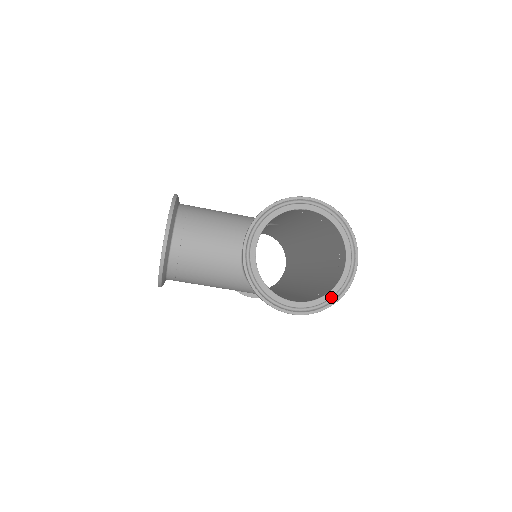
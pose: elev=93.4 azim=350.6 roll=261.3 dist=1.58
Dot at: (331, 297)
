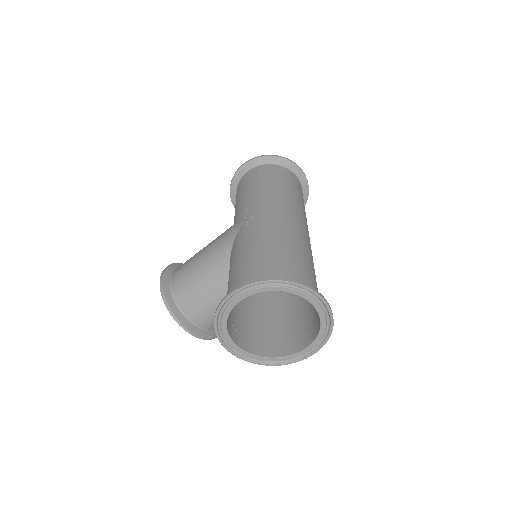
Dot at: (325, 328)
